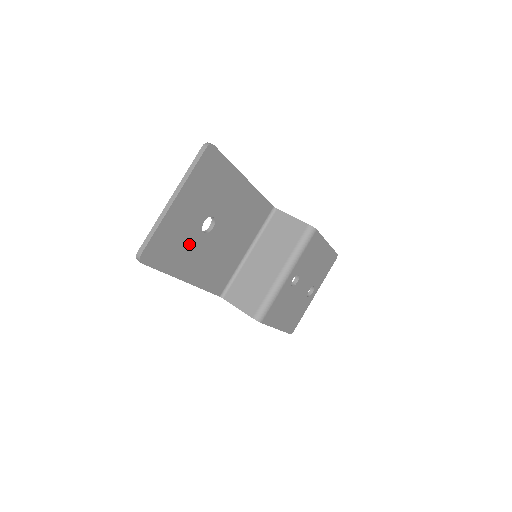
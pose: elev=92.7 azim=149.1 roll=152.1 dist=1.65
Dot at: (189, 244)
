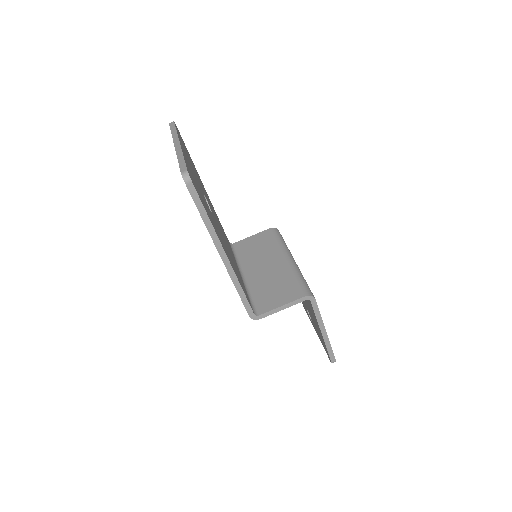
Dot at: occluded
